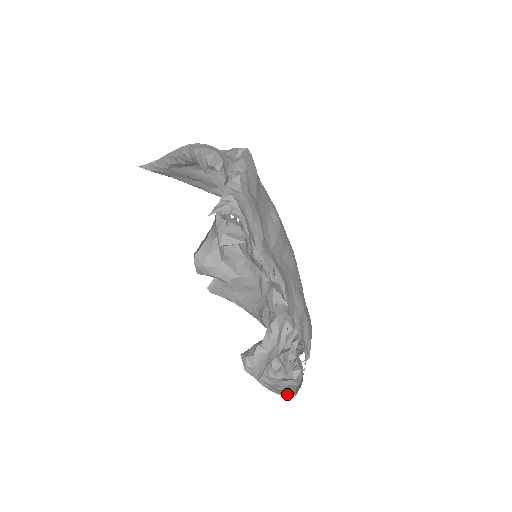
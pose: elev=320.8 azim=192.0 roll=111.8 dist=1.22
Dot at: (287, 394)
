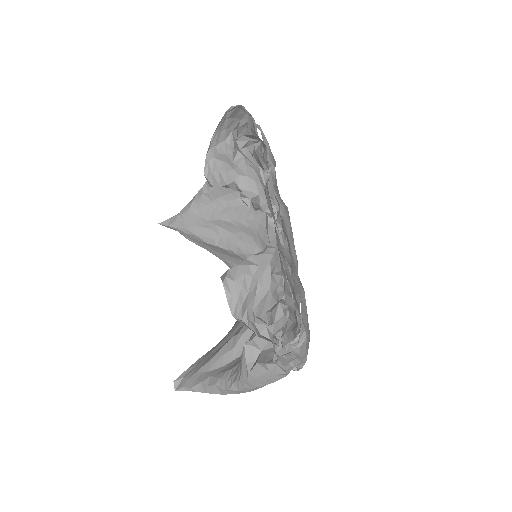
Dot at: occluded
